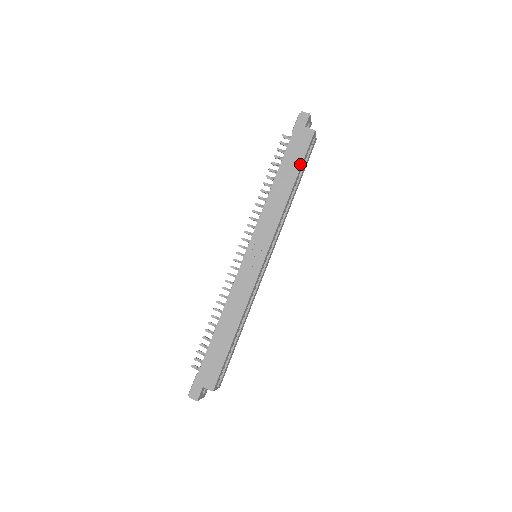
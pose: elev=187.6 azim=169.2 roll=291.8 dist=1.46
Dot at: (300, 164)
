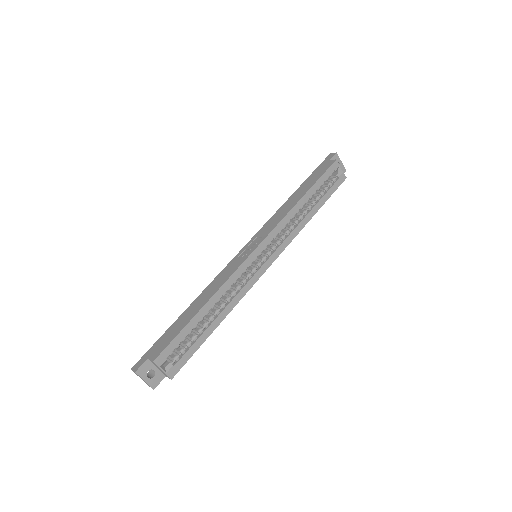
Dot at: (315, 181)
